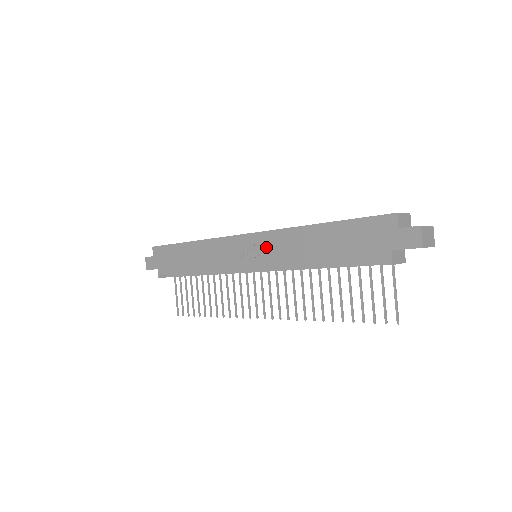
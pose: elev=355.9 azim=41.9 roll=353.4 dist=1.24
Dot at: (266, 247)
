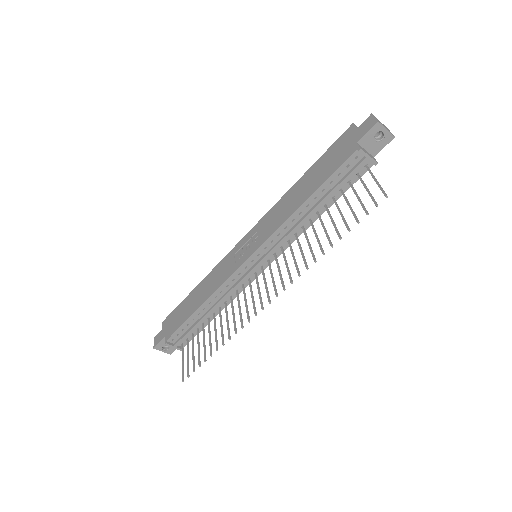
Dot at: (261, 229)
